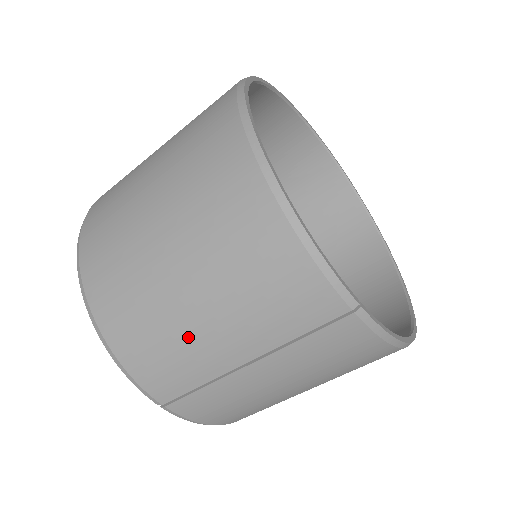
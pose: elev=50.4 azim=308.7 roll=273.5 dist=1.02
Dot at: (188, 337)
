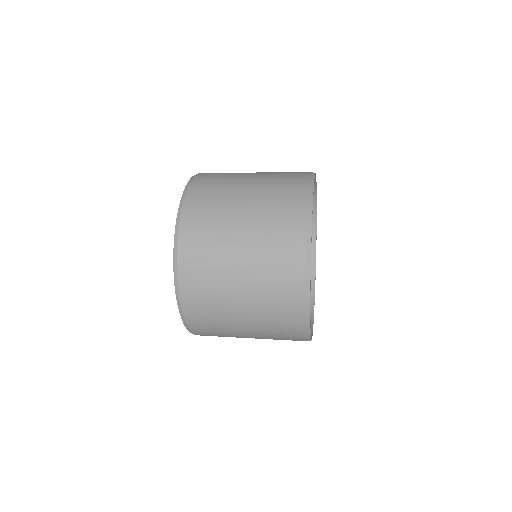
Dot at: occluded
